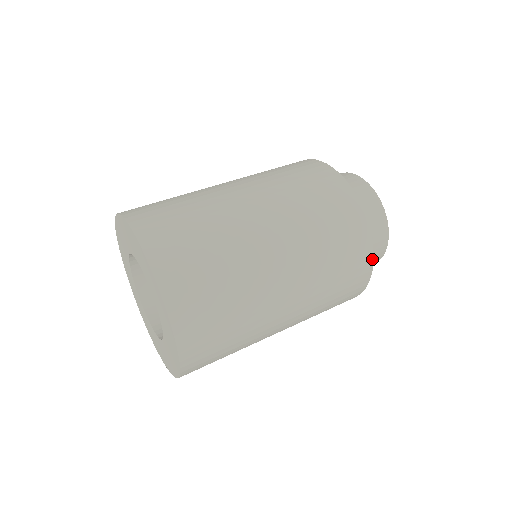
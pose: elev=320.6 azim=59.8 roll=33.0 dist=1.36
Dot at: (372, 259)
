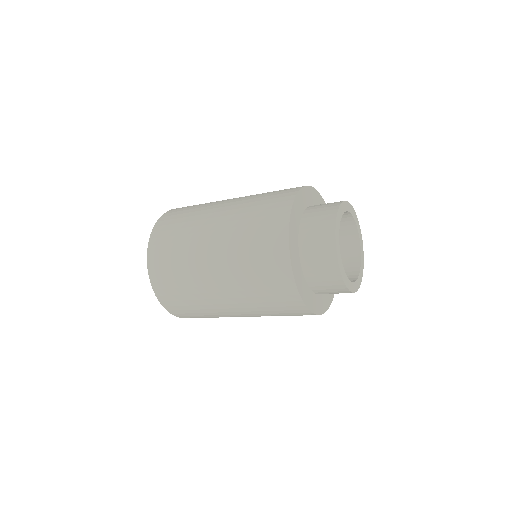
Dot at: (289, 217)
